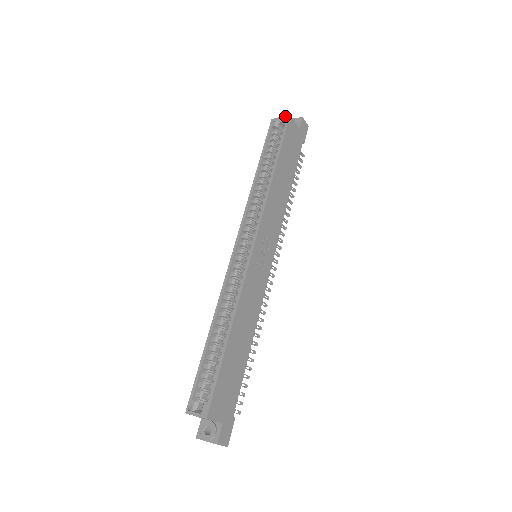
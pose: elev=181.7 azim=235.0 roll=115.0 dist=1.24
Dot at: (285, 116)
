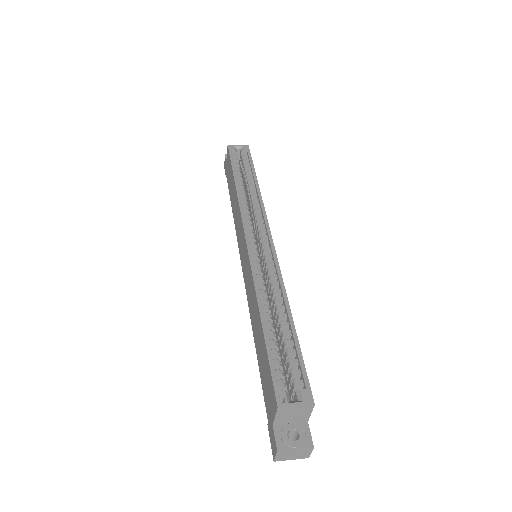
Dot at: (244, 145)
